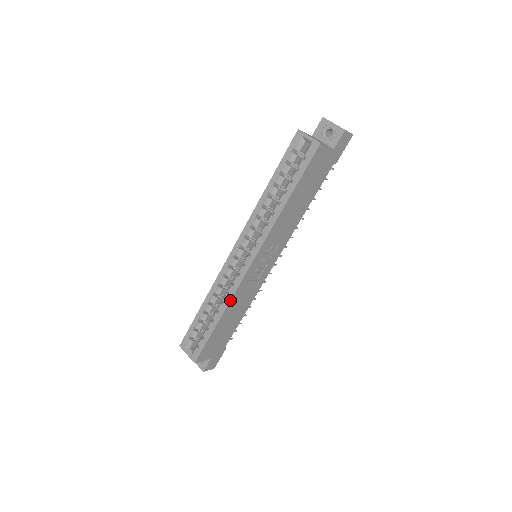
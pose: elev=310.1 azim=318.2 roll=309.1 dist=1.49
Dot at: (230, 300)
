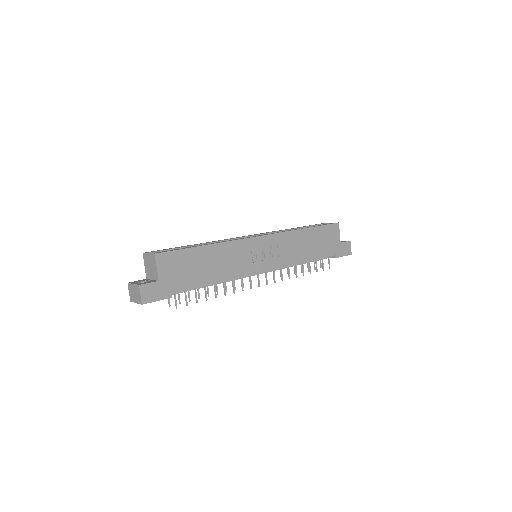
Dot at: (228, 241)
